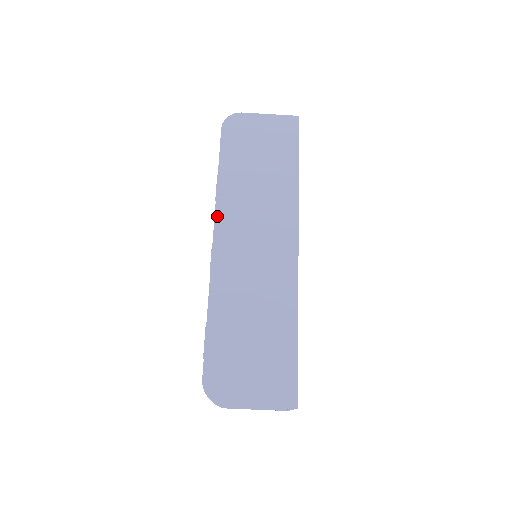
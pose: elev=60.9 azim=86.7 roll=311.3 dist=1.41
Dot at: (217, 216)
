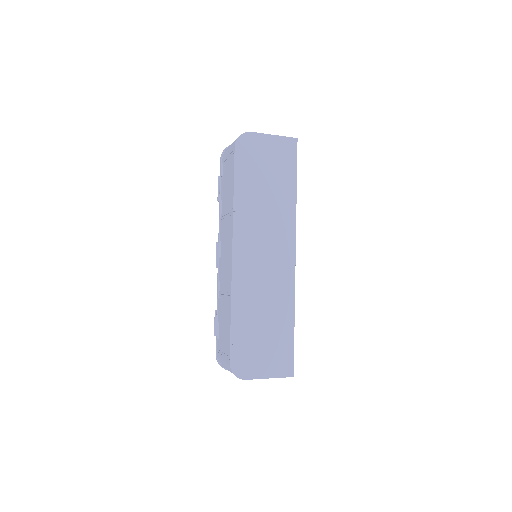
Dot at: (235, 231)
